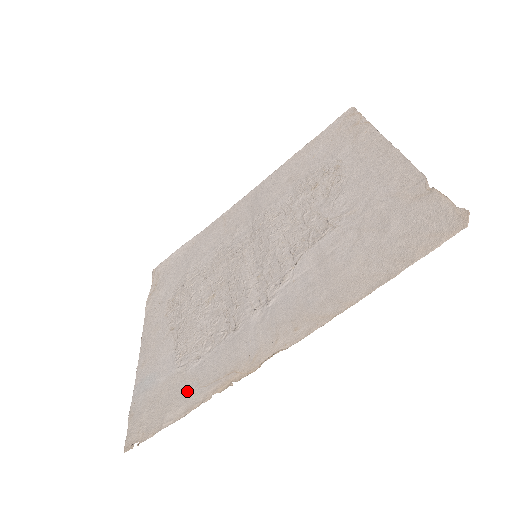
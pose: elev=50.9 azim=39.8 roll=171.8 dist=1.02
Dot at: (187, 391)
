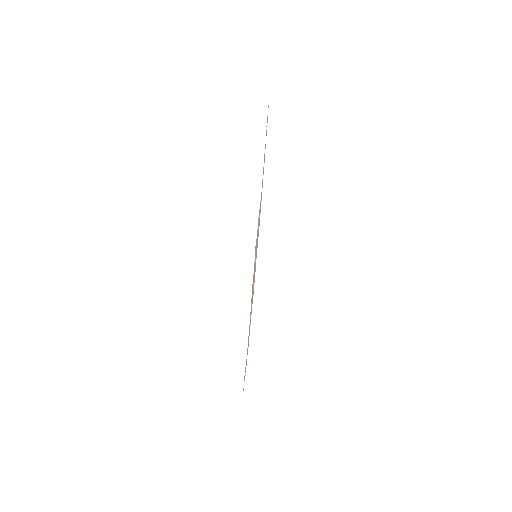
Dot at: occluded
